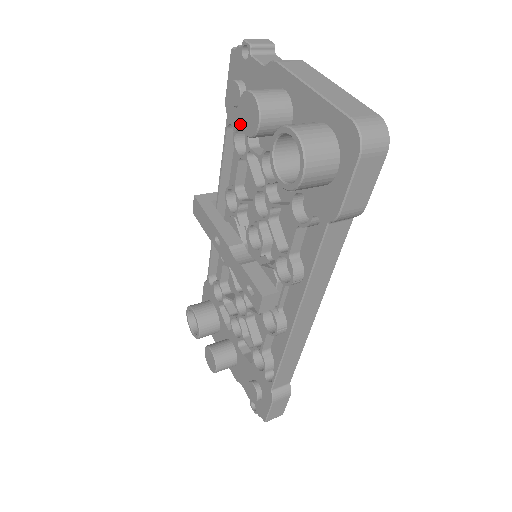
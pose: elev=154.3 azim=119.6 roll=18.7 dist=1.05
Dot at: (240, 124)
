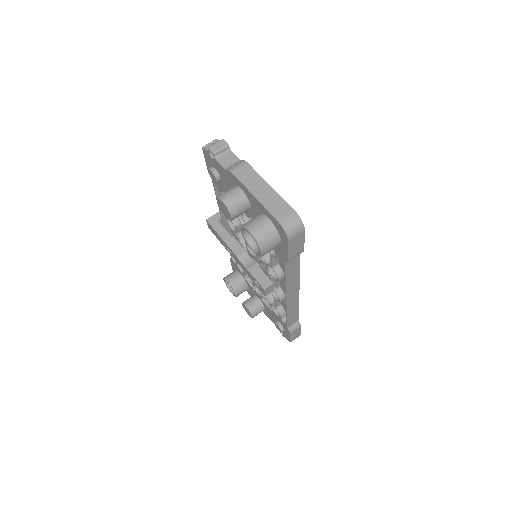
Dot at: (221, 210)
